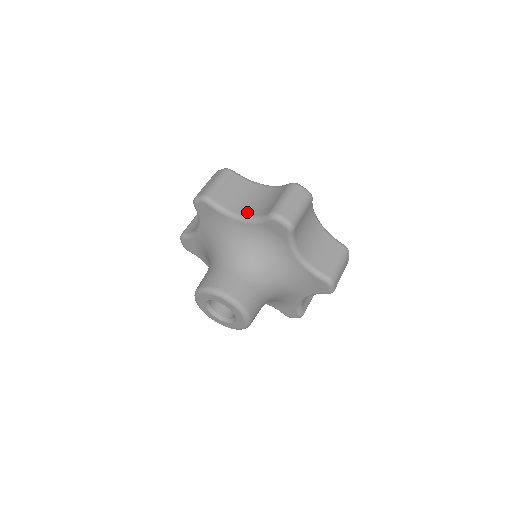
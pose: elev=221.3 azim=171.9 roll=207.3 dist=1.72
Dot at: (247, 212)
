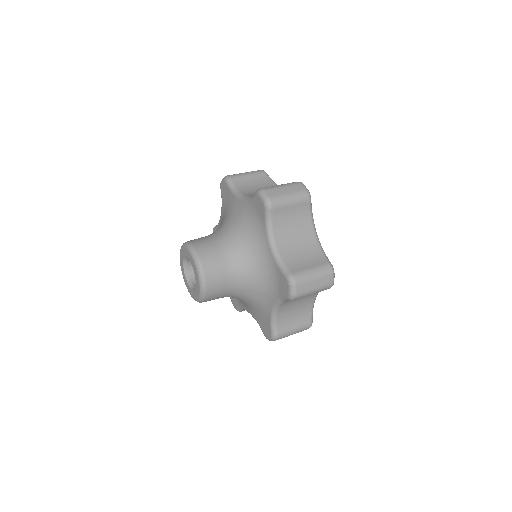
Dot at: (282, 247)
